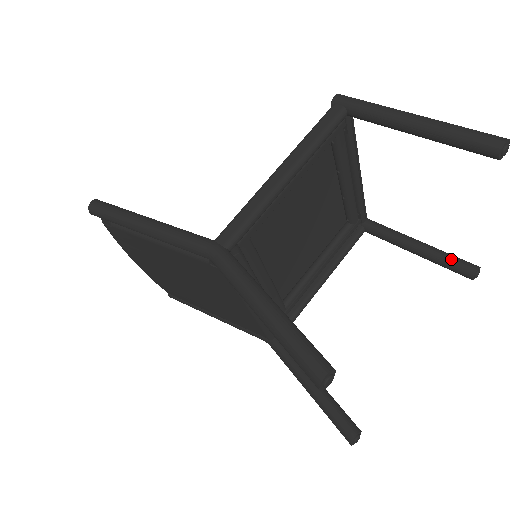
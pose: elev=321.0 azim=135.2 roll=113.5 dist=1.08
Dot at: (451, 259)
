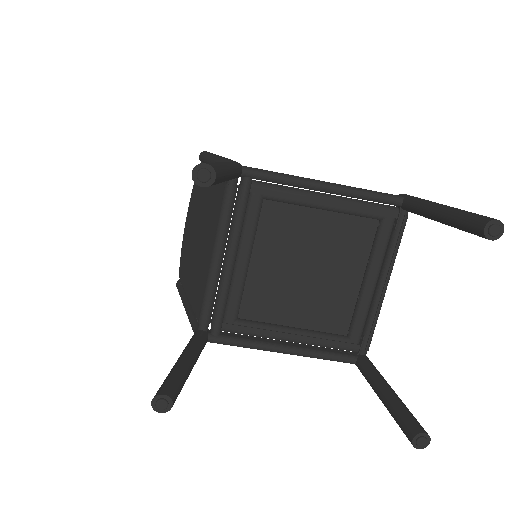
Dot at: (408, 412)
